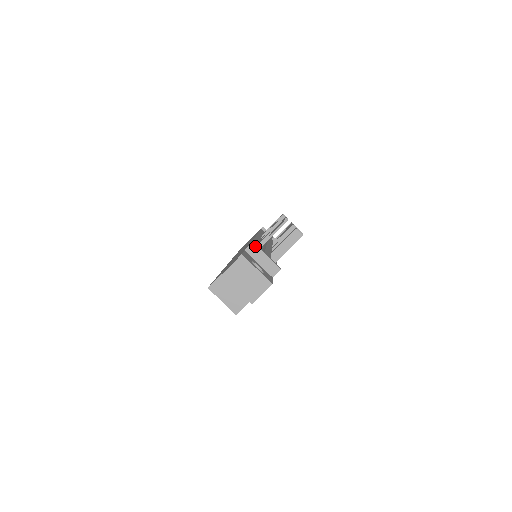
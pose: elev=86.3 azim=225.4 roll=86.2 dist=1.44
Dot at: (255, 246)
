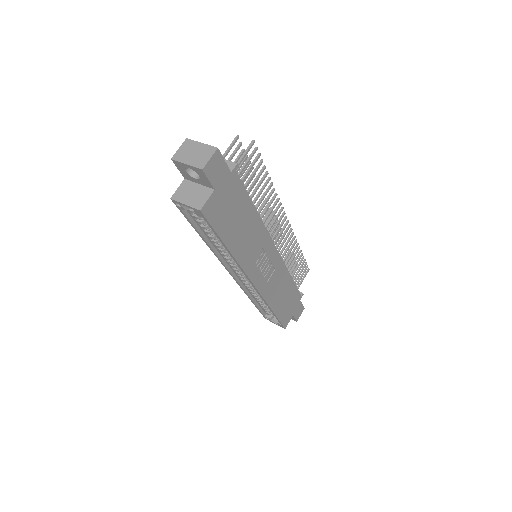
Dot at: occluded
